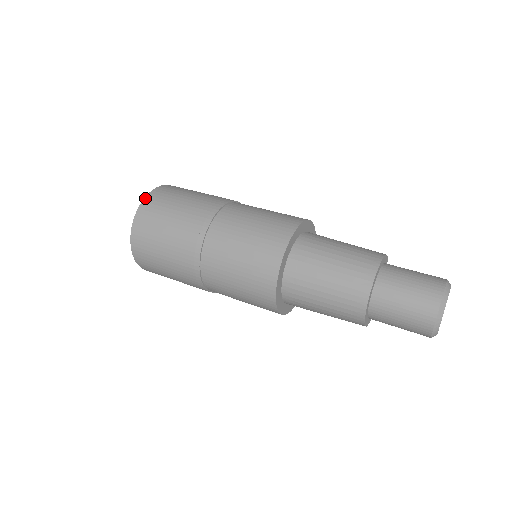
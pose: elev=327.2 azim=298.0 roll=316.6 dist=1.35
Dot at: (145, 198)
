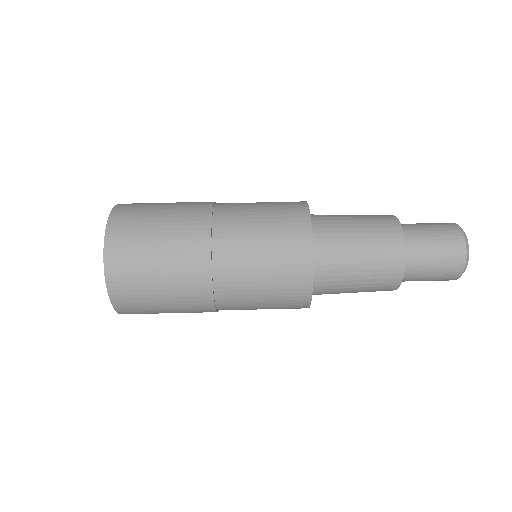
Dot at: (109, 295)
